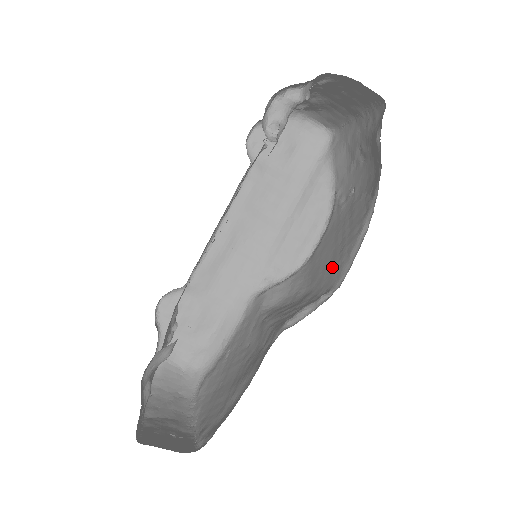
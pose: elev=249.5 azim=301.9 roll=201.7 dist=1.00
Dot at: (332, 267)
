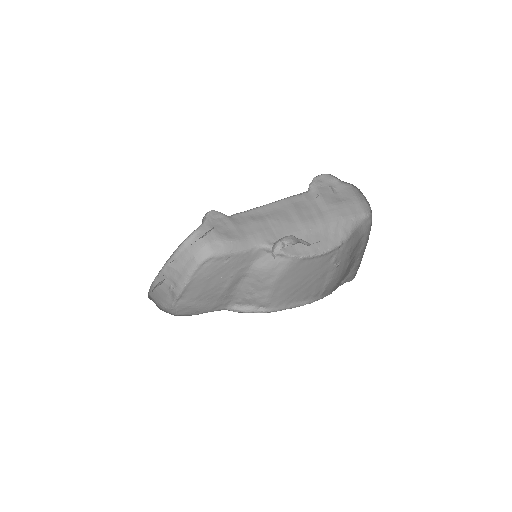
Dot at: (286, 292)
